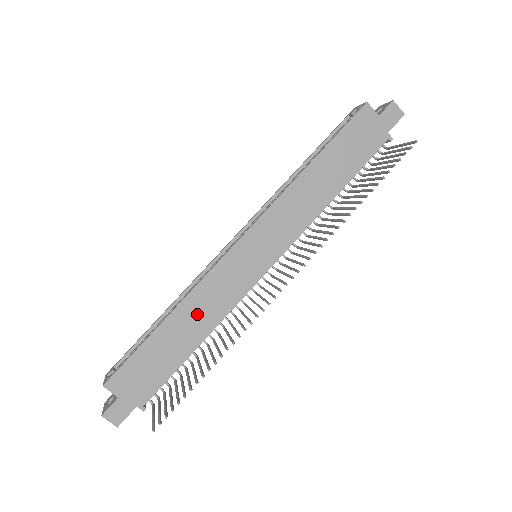
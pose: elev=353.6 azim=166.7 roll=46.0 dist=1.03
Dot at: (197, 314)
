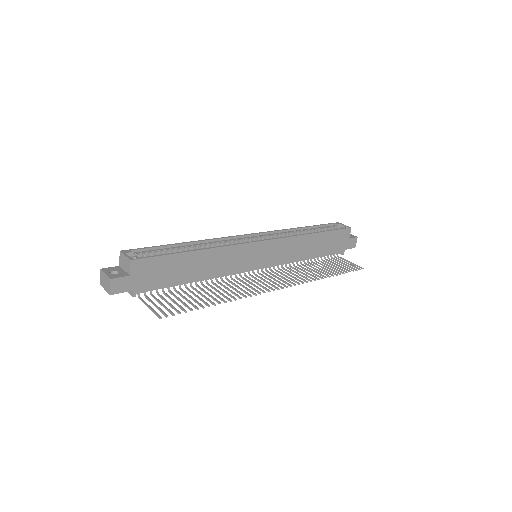
Dot at: (212, 263)
